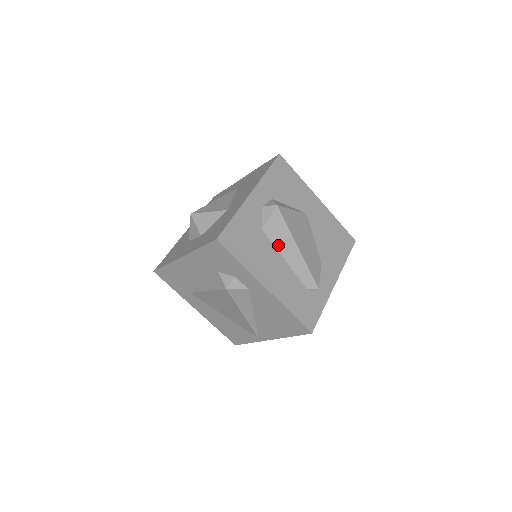
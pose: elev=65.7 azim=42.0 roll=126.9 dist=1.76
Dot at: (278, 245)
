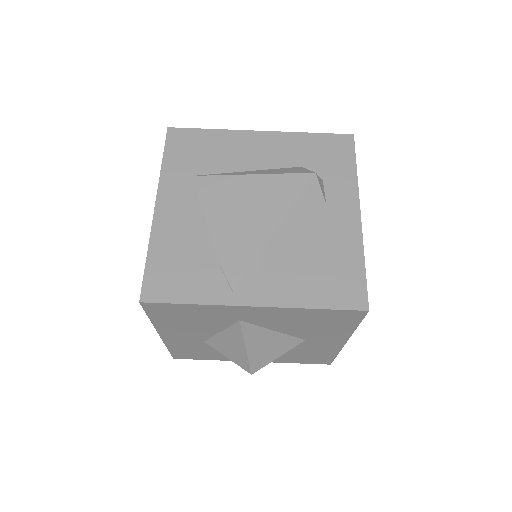
Dot at: occluded
